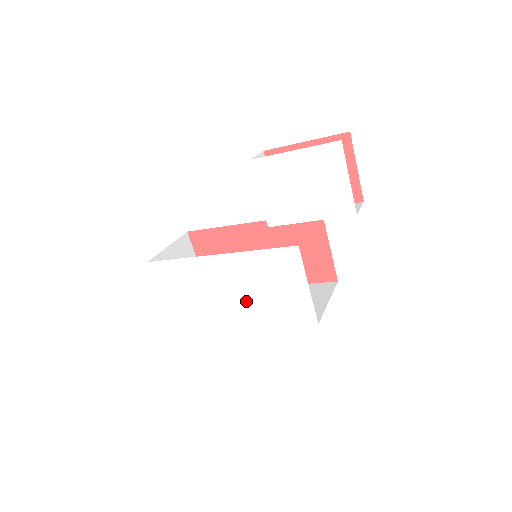
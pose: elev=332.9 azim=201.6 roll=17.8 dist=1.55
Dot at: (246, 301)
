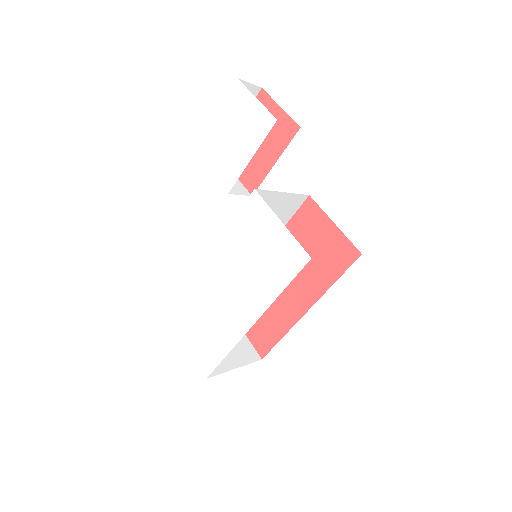
Dot at: (245, 288)
